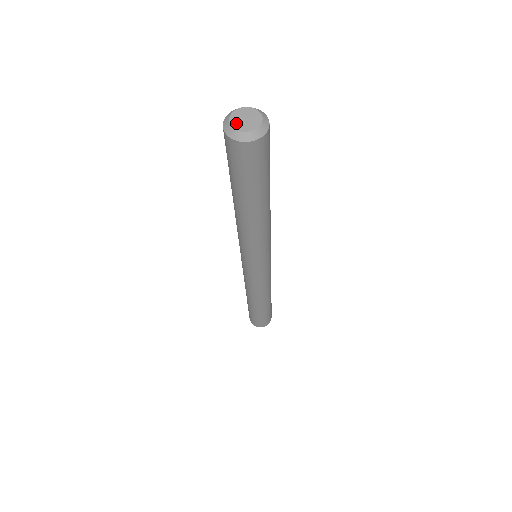
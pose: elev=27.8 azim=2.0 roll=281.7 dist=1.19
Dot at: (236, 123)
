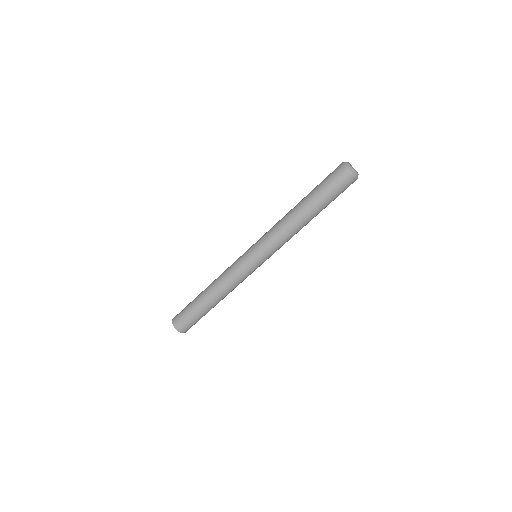
Dot at: occluded
